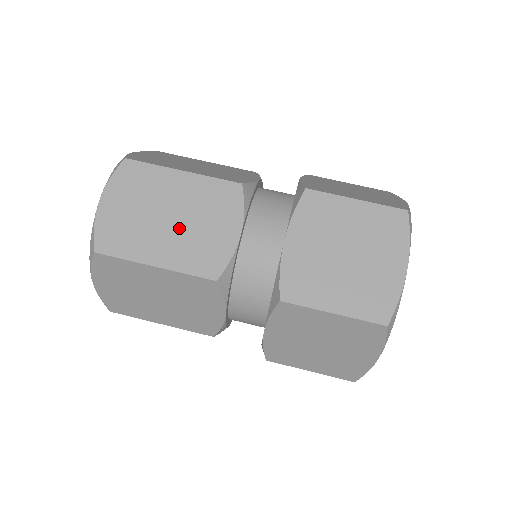
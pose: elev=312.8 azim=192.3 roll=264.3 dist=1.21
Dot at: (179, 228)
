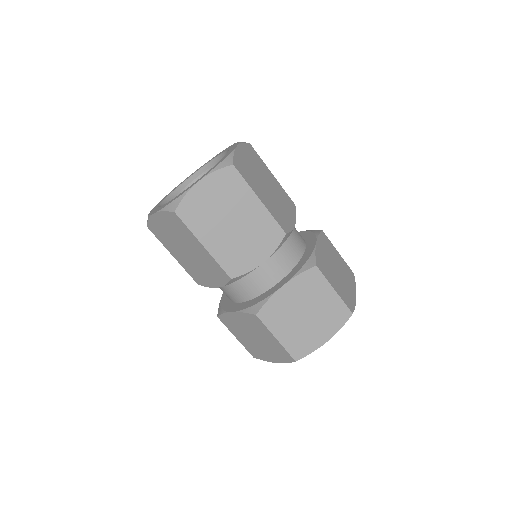
Dot at: (233, 234)
